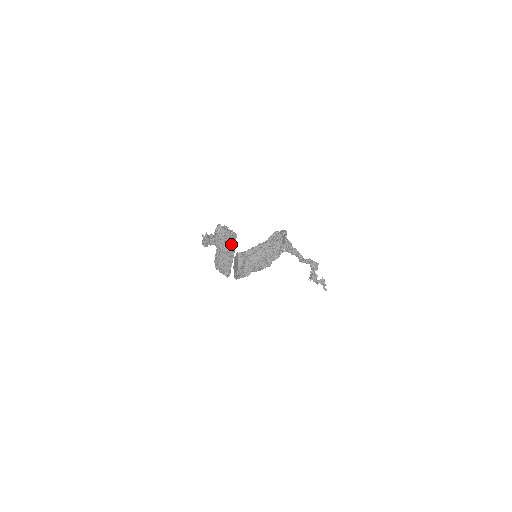
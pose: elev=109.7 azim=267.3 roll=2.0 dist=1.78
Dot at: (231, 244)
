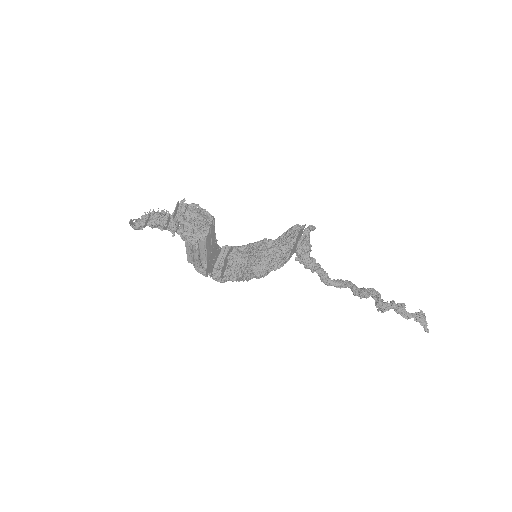
Dot at: (198, 232)
